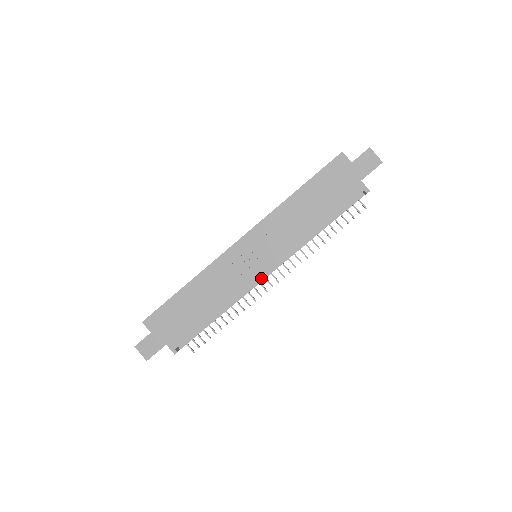
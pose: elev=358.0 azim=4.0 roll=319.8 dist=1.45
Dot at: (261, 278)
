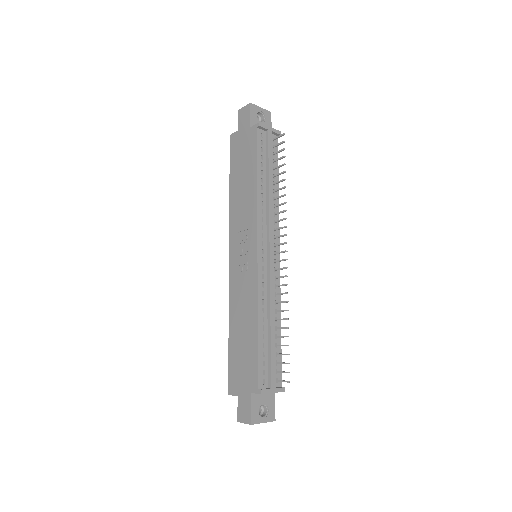
Dot at: (267, 263)
